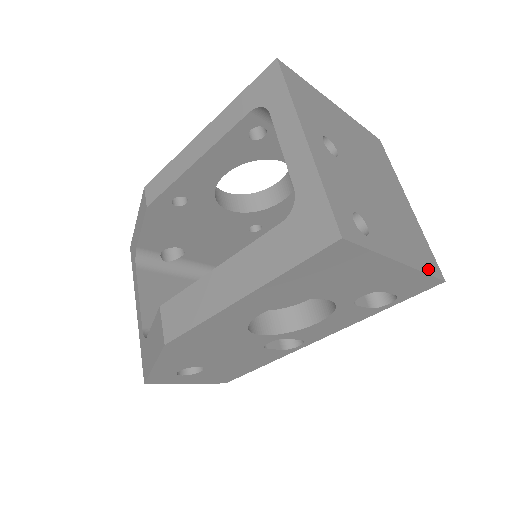
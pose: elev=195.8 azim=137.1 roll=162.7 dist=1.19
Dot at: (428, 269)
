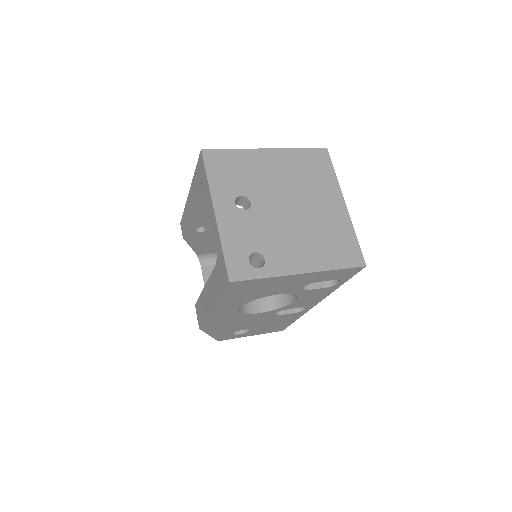
Dot at: (341, 264)
